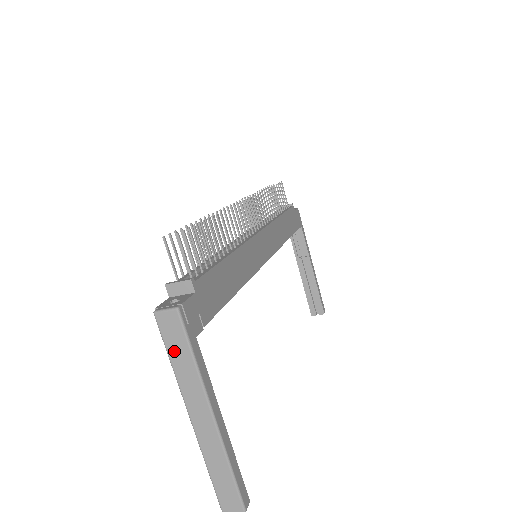
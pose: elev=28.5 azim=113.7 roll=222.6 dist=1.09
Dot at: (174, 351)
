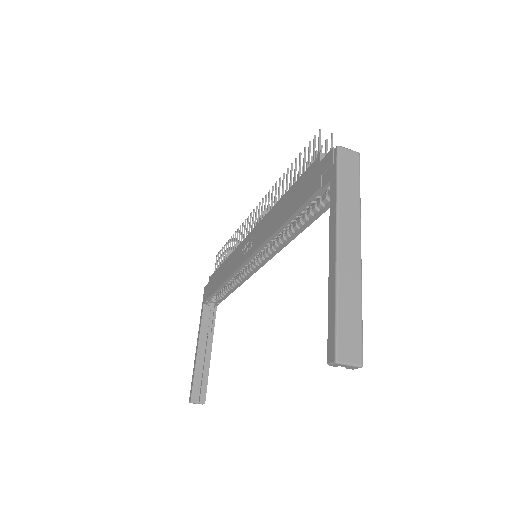
Dot at: (345, 180)
